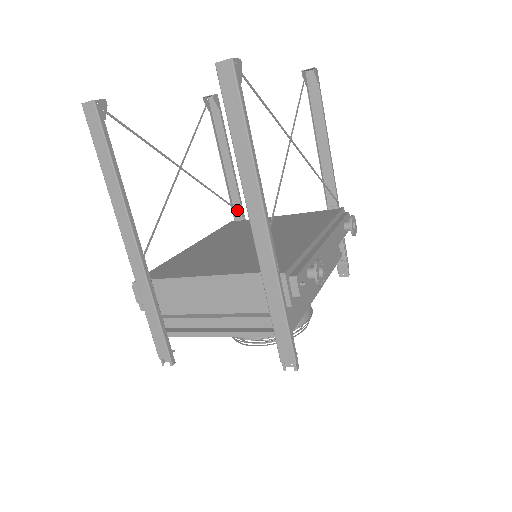
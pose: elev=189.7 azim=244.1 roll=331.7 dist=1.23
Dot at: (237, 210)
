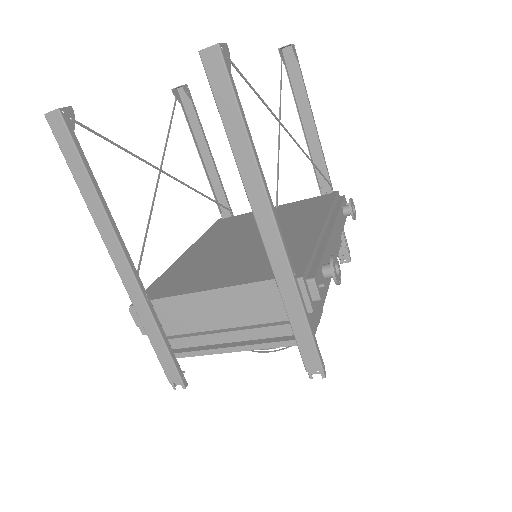
Dot at: (224, 207)
